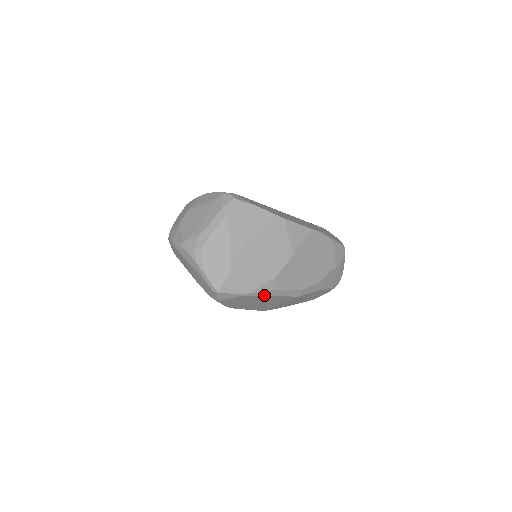
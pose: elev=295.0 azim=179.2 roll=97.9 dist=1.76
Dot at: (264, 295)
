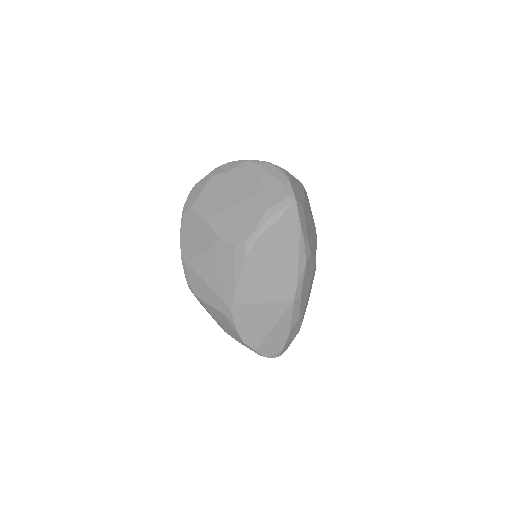
Dot at: (299, 255)
